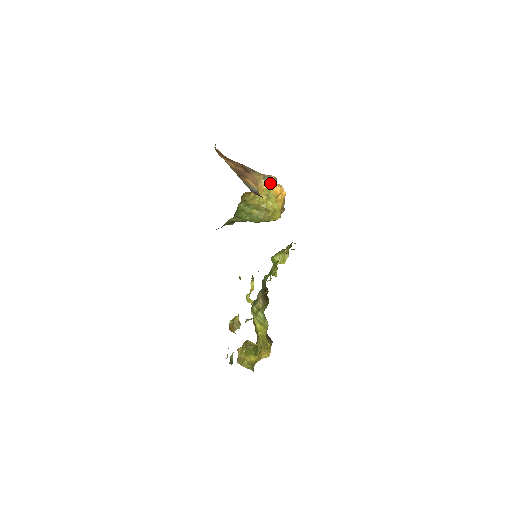
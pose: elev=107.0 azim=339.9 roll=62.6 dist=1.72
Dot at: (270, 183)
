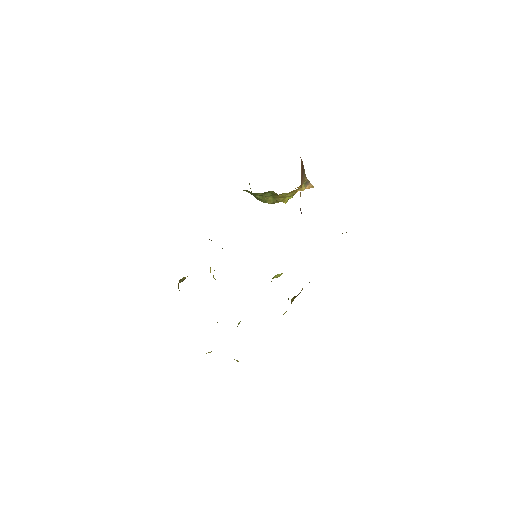
Dot at: occluded
